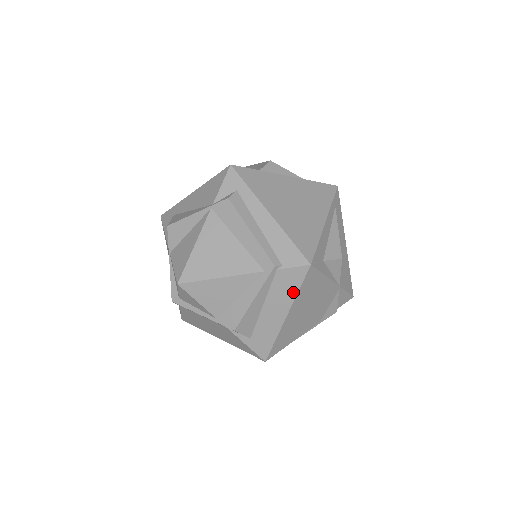
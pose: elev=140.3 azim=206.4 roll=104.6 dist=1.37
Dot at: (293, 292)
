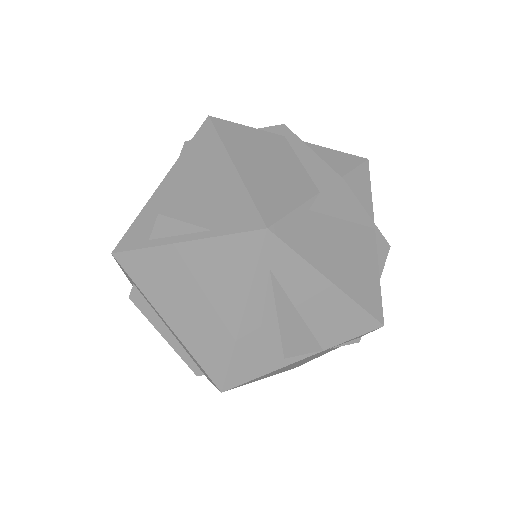
Dot at: occluded
